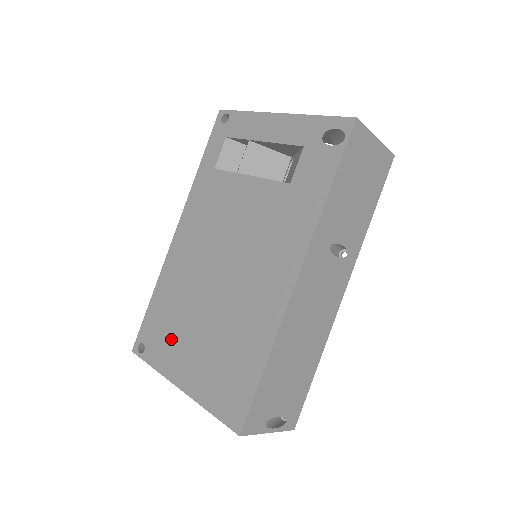
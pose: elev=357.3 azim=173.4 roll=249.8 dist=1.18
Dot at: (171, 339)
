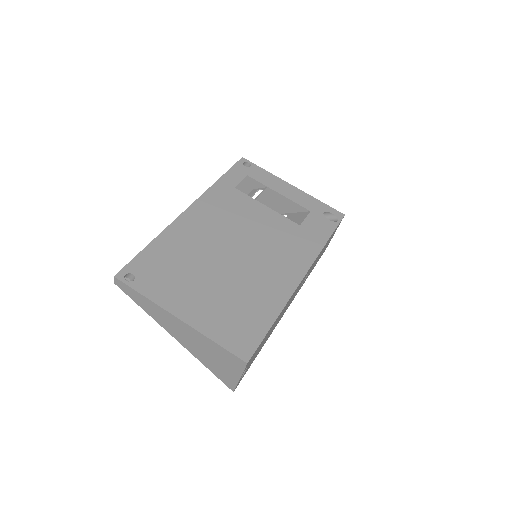
Dot at: (174, 280)
